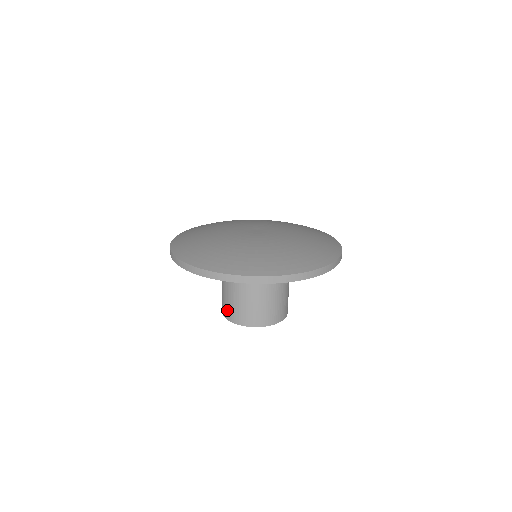
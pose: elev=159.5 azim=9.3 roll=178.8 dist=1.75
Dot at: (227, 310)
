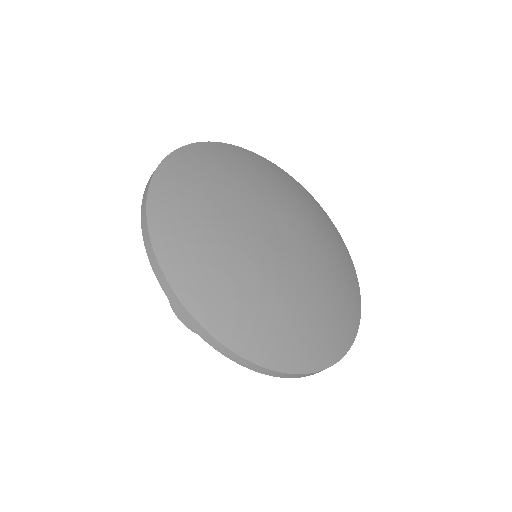
Dot at: occluded
